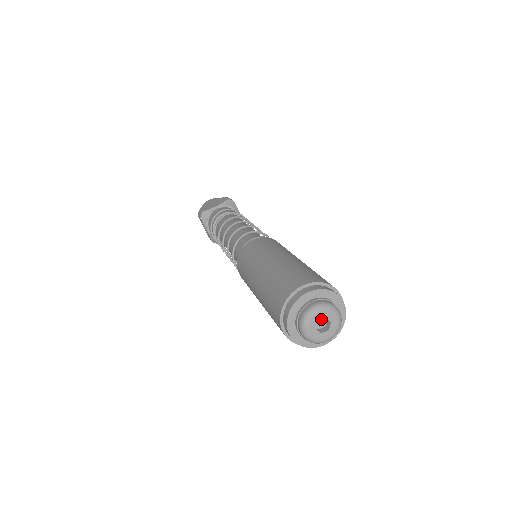
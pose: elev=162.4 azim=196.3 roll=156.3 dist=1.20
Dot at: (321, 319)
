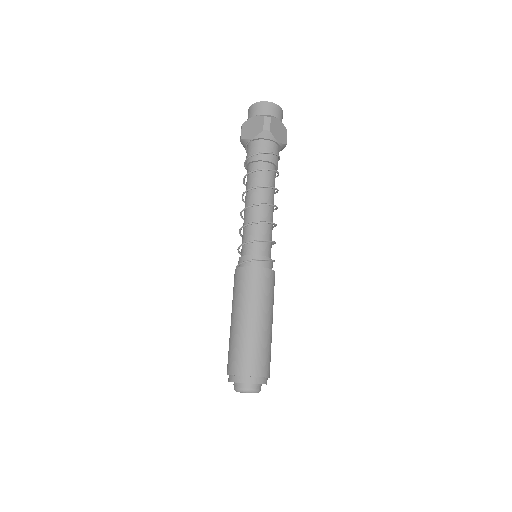
Dot at: occluded
